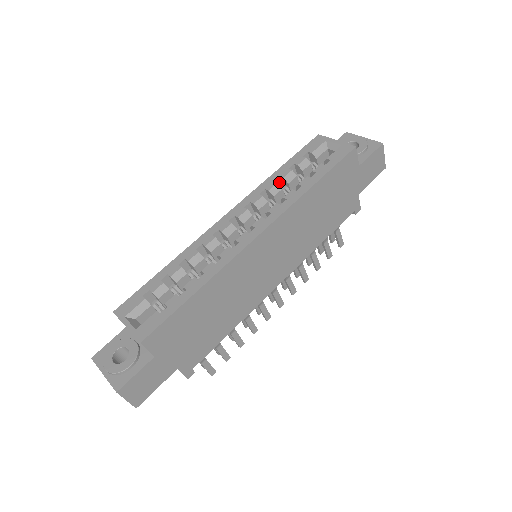
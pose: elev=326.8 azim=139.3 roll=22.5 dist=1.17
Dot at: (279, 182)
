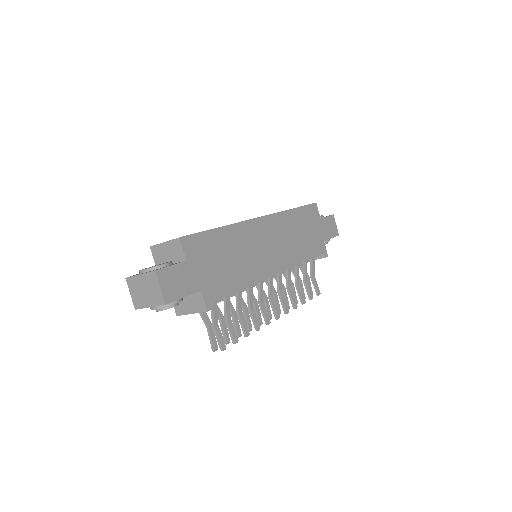
Dot at: occluded
